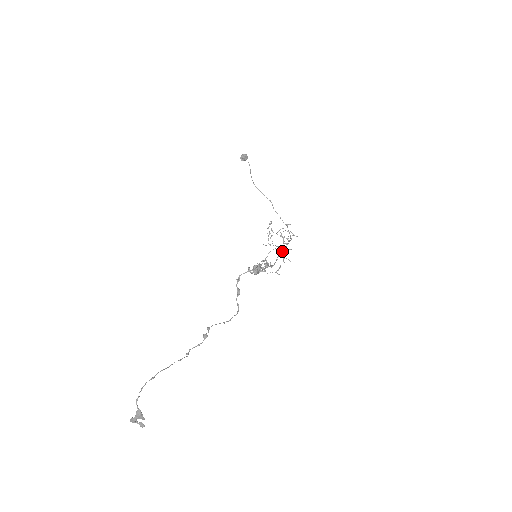
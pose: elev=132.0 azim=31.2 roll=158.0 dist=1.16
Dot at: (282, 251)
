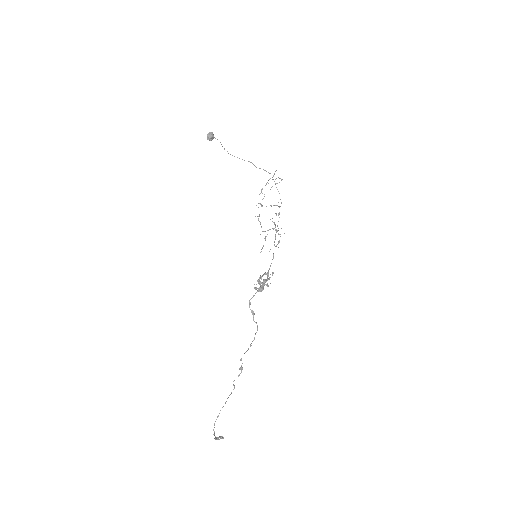
Dot at: (276, 230)
